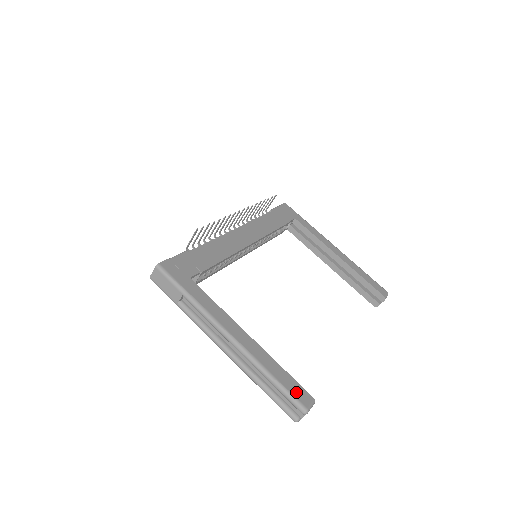
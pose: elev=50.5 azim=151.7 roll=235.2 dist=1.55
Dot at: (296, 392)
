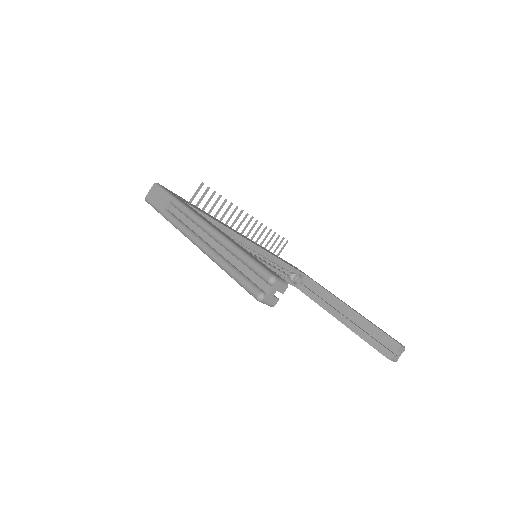
Dot at: (266, 267)
